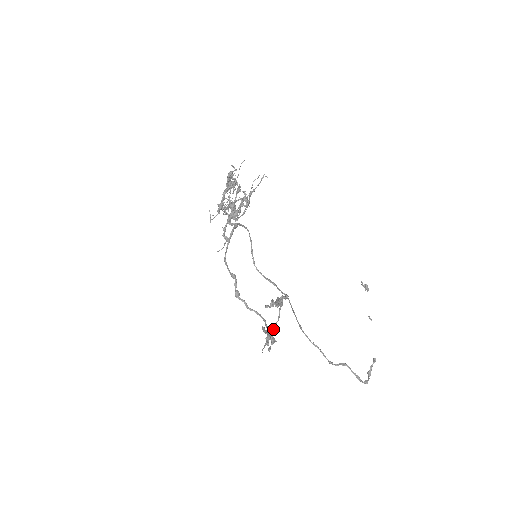
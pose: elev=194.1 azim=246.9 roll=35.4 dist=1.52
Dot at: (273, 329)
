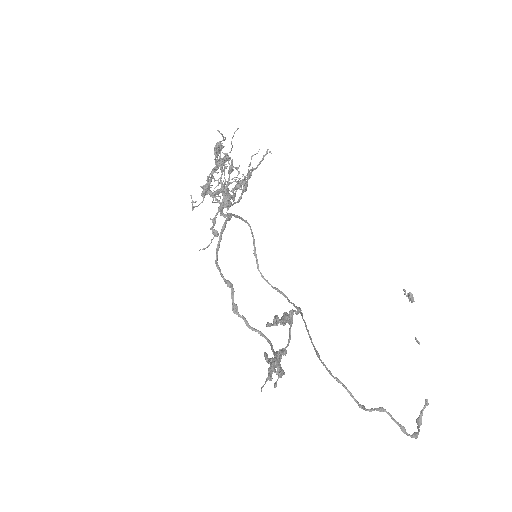
Dot at: occluded
